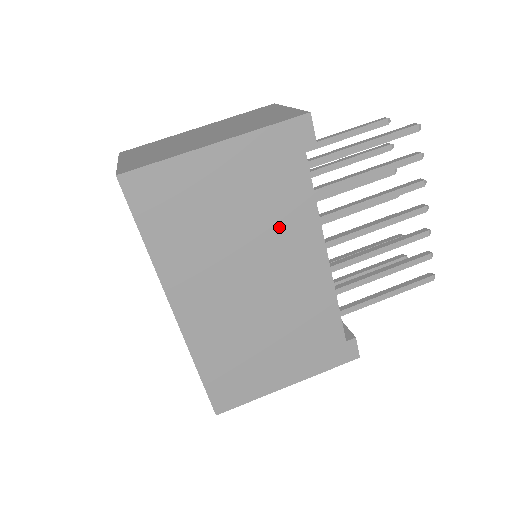
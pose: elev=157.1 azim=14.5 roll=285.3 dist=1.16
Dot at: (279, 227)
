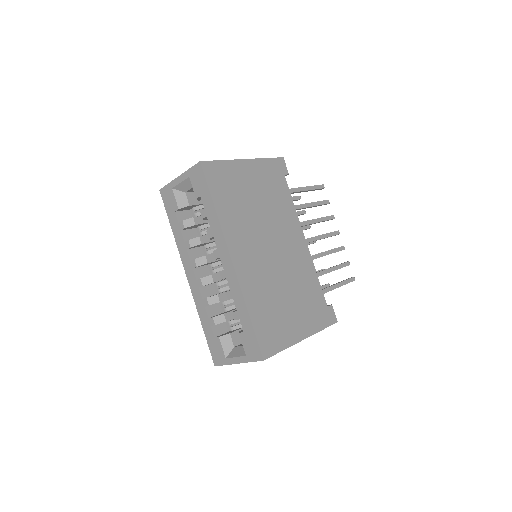
Dot at: (280, 215)
